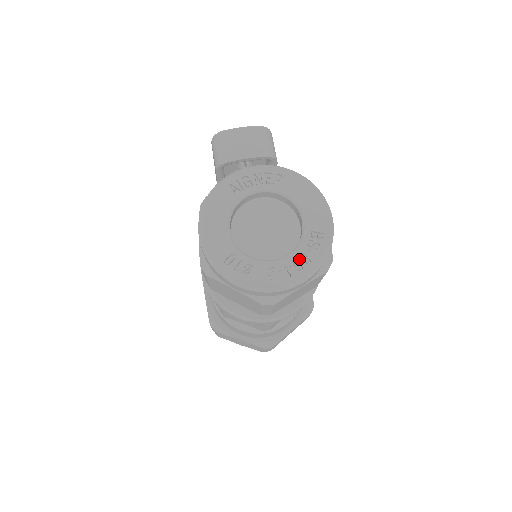
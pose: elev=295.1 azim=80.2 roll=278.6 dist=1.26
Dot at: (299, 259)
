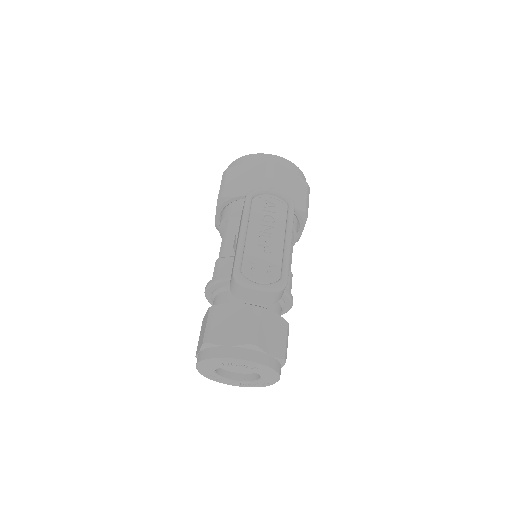
Dot at: (249, 384)
